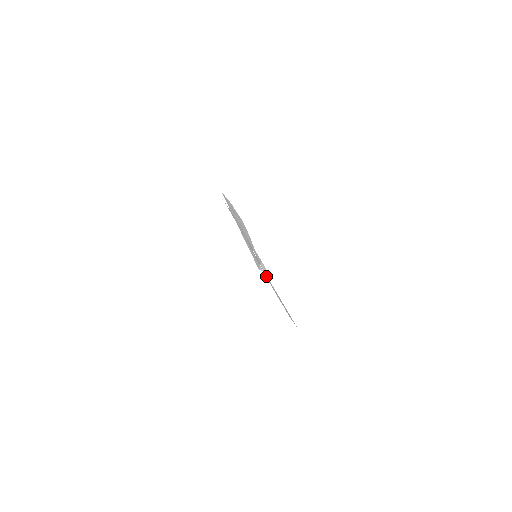
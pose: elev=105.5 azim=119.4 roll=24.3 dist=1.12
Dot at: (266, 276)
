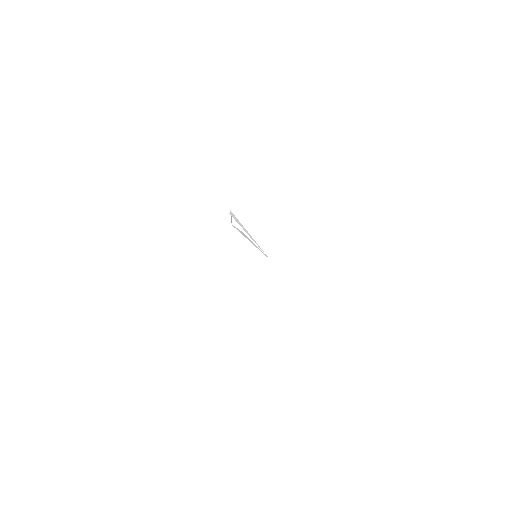
Dot at: occluded
